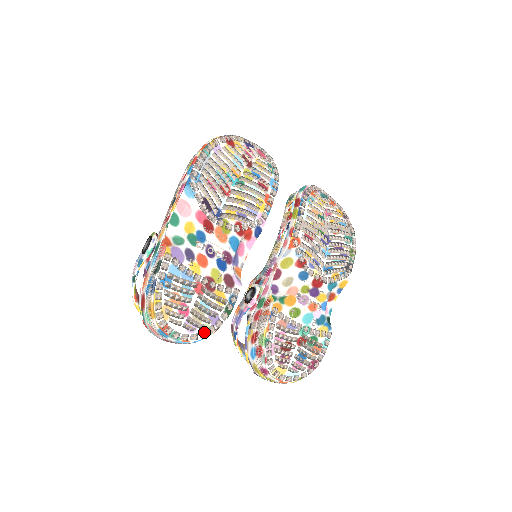
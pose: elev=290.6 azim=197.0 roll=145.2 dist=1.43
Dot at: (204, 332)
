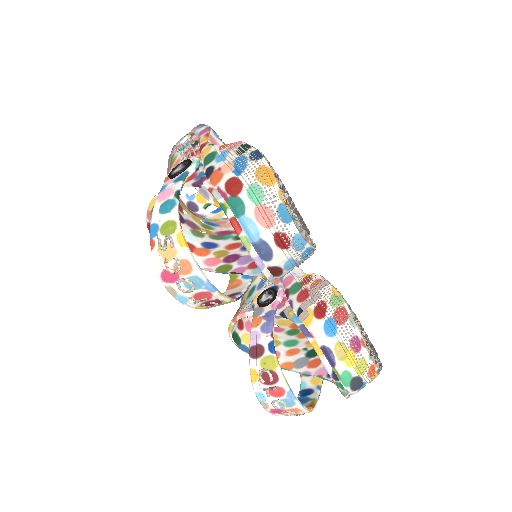
Dot at: (312, 239)
